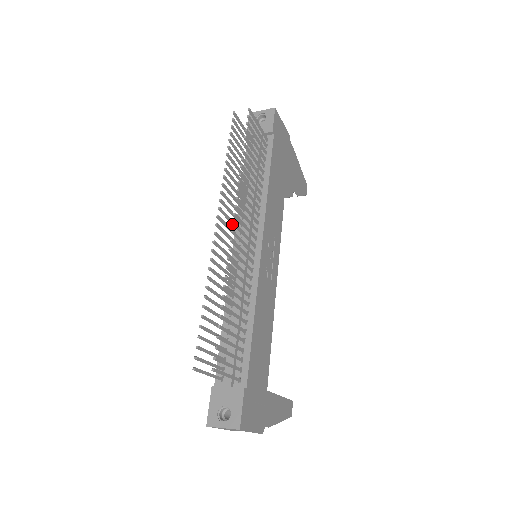
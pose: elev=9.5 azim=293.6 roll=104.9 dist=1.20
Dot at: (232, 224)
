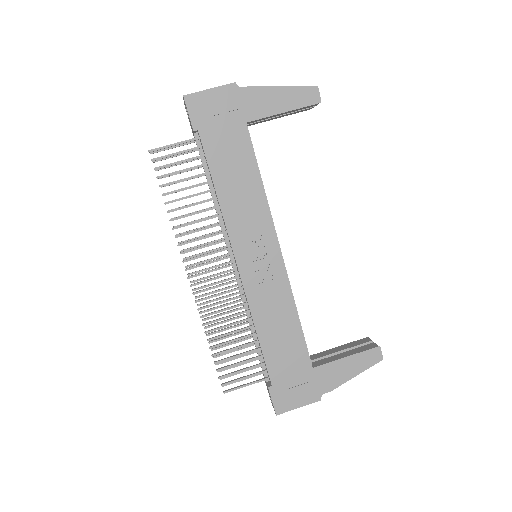
Dot at: (212, 251)
